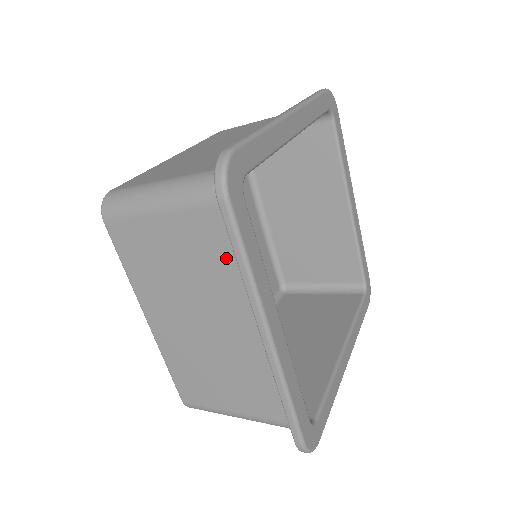
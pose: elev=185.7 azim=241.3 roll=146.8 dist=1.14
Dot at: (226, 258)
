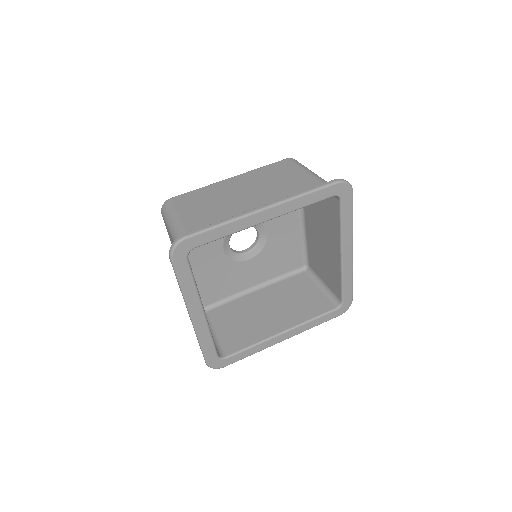
Dot at: occluded
